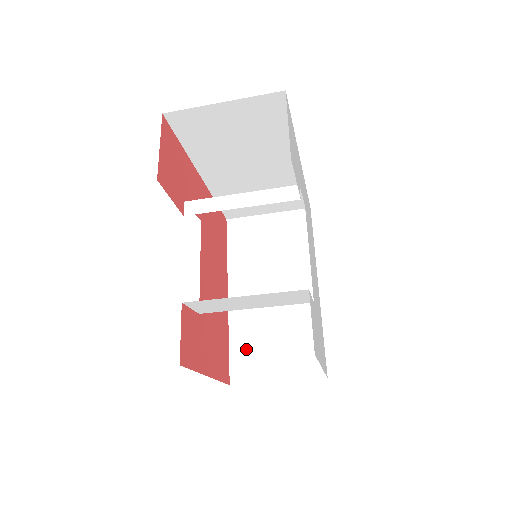
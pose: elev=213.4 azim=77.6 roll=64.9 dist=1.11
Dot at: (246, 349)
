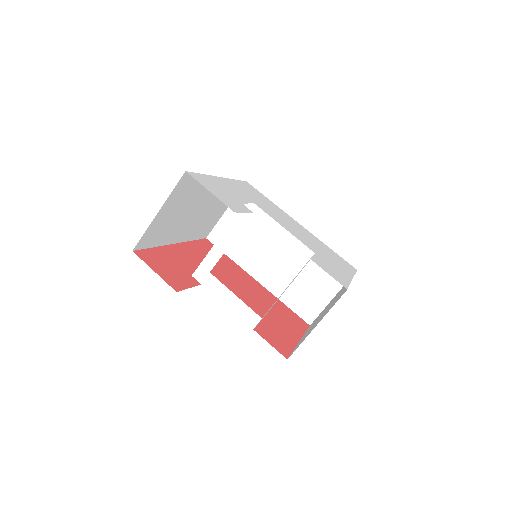
Dot at: (298, 299)
